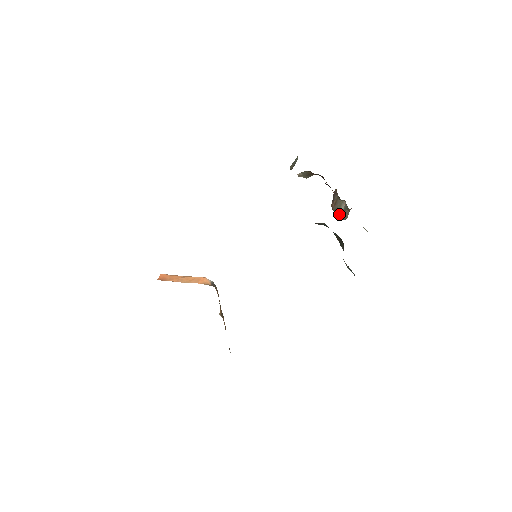
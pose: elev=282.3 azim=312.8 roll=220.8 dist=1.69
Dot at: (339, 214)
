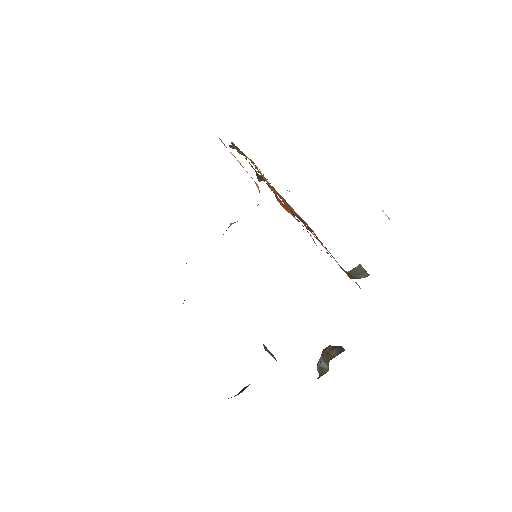
Dot at: (320, 361)
